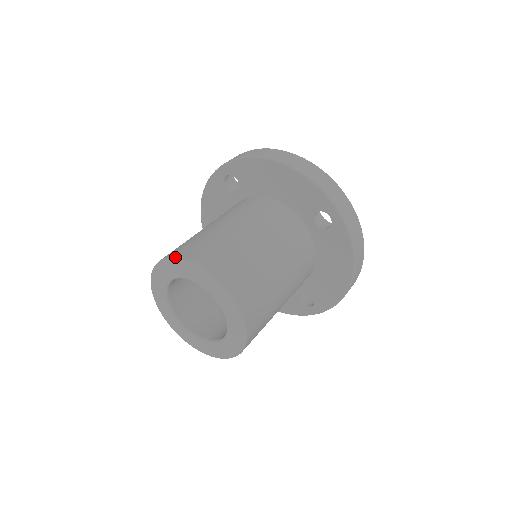
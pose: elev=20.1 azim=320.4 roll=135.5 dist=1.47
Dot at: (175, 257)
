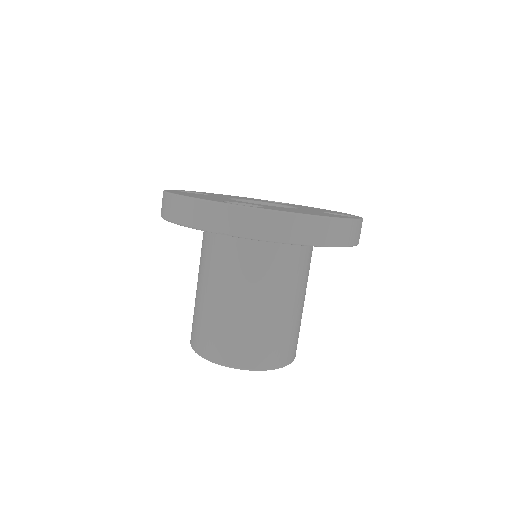
Dot at: (250, 370)
